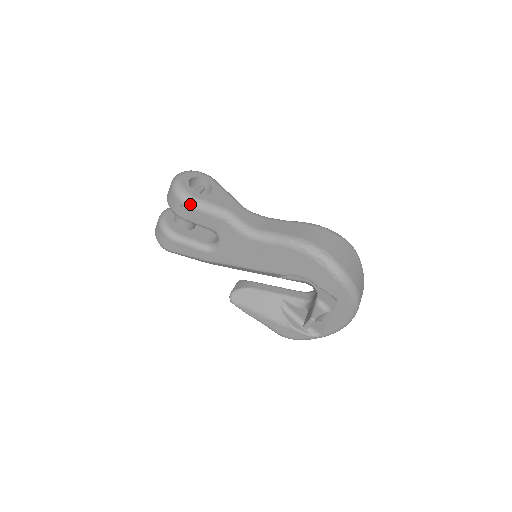
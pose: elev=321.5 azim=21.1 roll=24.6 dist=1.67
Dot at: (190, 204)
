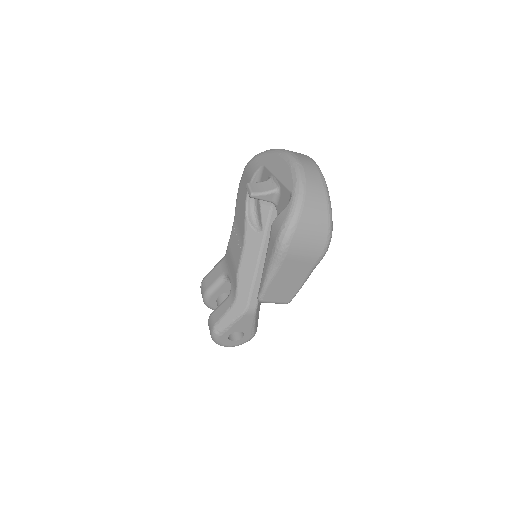
Dot at: (203, 279)
